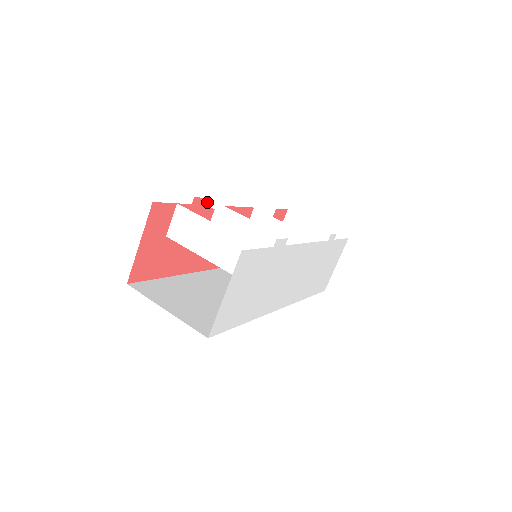
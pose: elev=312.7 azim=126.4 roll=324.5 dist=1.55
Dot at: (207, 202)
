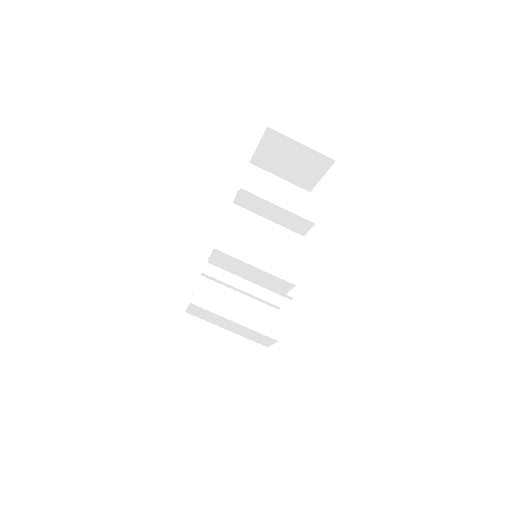
Dot at: (208, 262)
